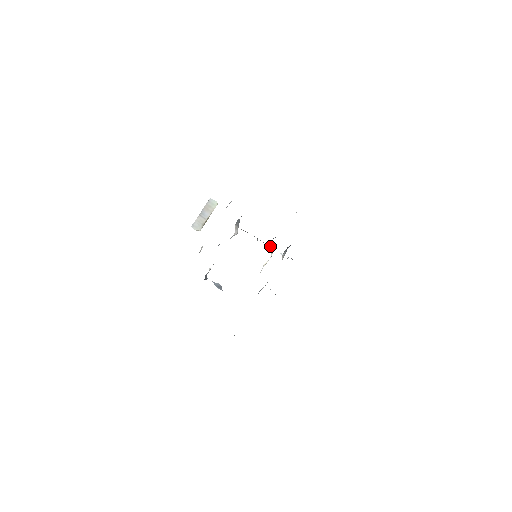
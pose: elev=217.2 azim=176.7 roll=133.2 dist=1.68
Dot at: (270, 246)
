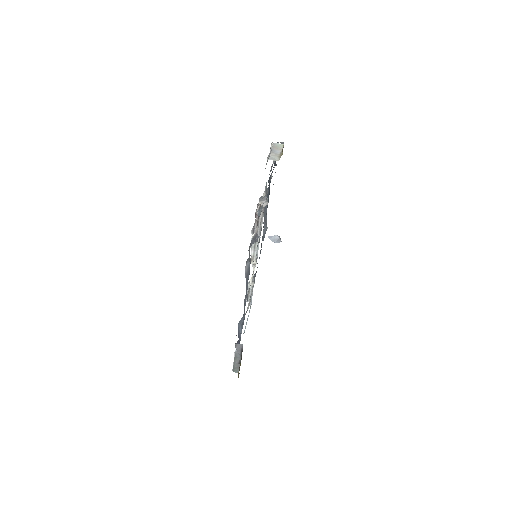
Dot at: (255, 257)
